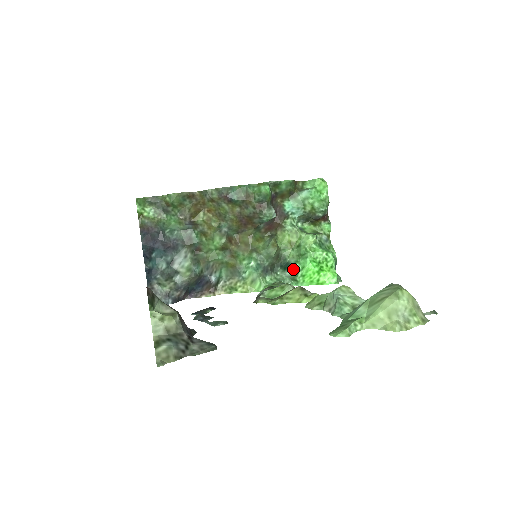
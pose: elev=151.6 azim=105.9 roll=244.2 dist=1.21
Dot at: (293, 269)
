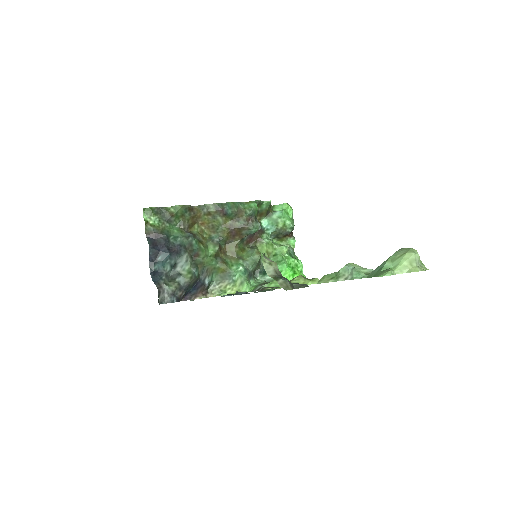
Dot at: occluded
